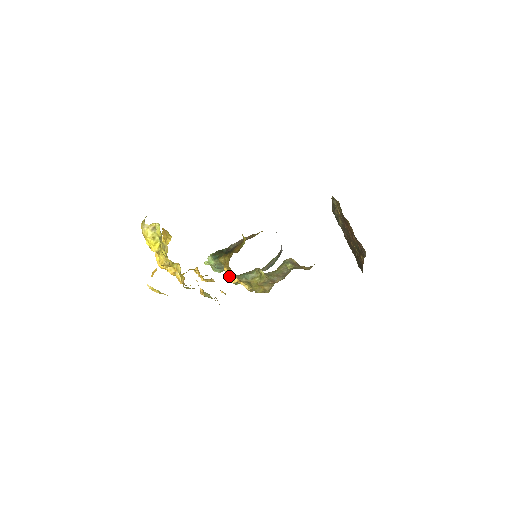
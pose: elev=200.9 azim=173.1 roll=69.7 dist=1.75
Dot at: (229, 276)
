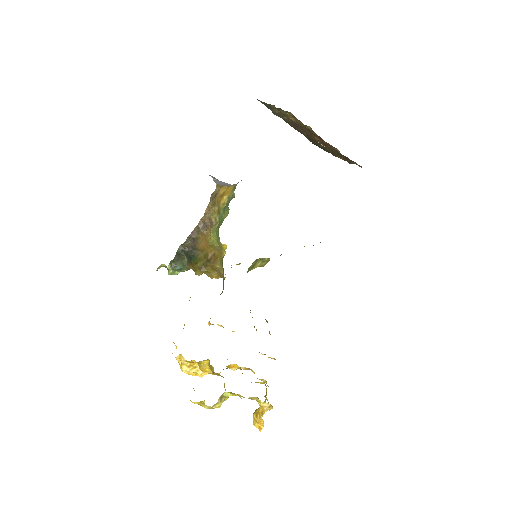
Dot at: occluded
